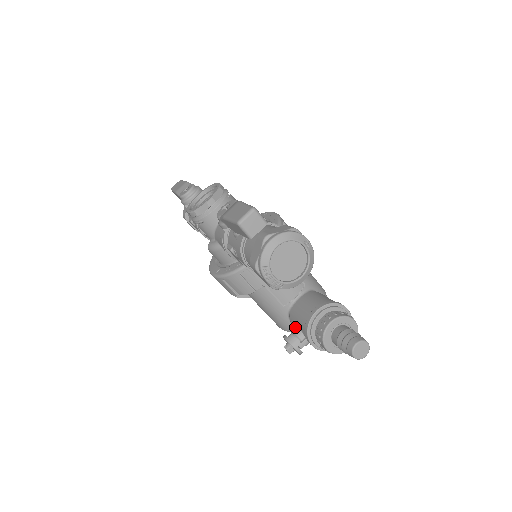
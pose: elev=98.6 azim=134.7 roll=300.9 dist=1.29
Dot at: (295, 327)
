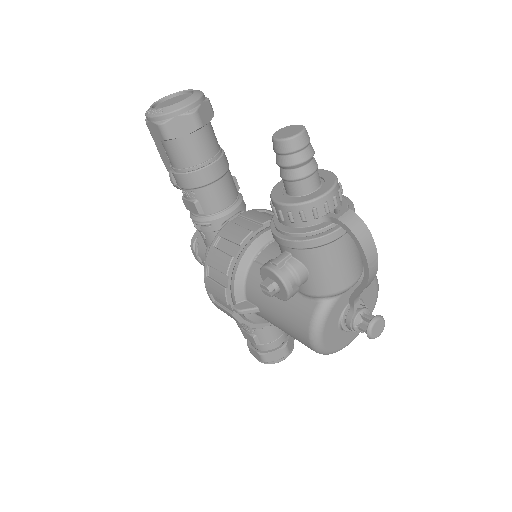
Dot at: occluded
